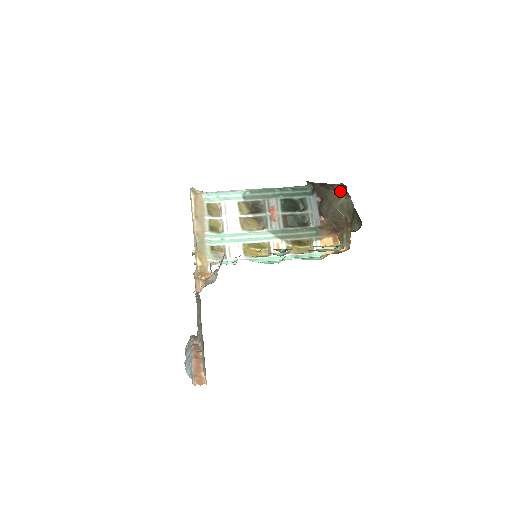
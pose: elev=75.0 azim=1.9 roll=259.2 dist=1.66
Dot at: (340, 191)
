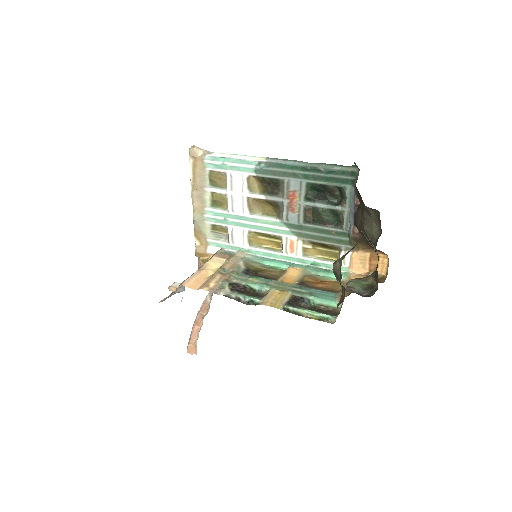
Dot at: (377, 215)
